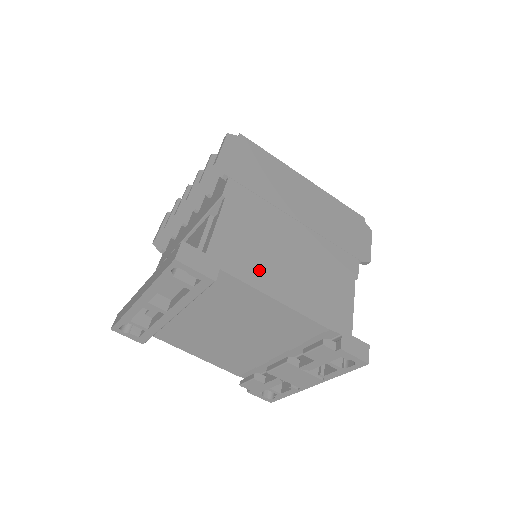
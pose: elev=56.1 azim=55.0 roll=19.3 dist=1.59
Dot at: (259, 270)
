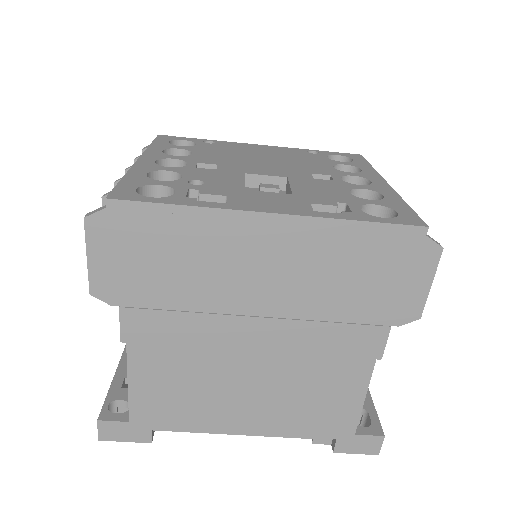
Dot at: (203, 412)
